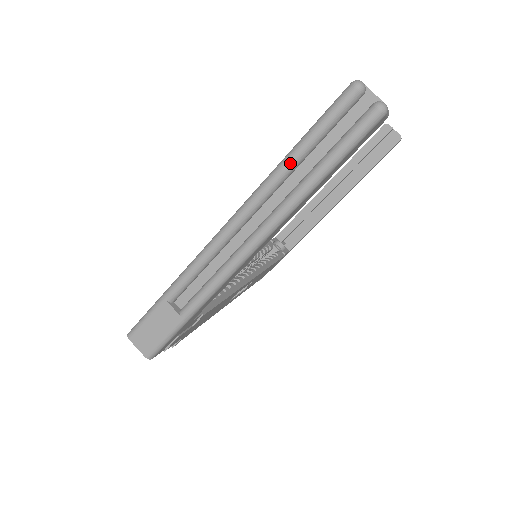
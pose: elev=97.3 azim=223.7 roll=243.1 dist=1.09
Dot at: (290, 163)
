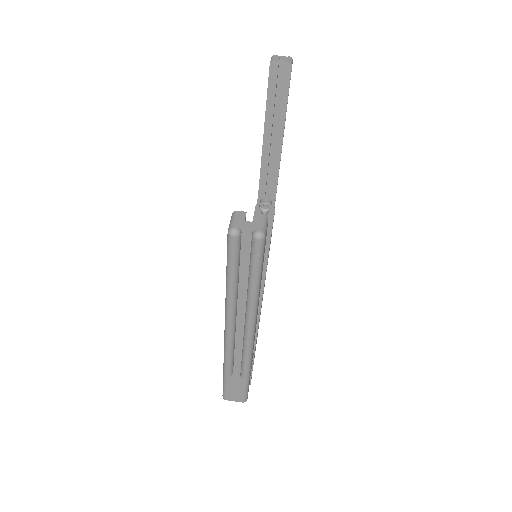
Dot at: (232, 289)
